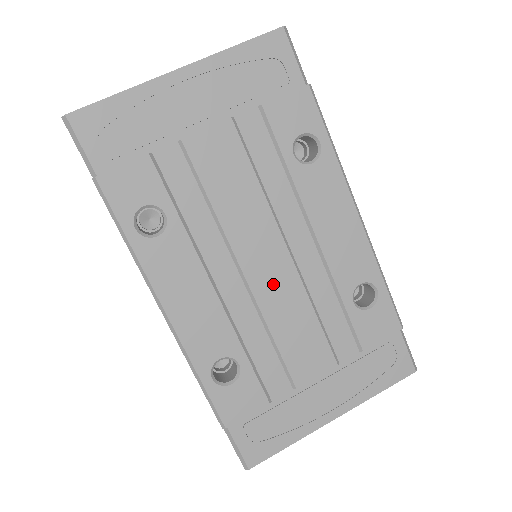
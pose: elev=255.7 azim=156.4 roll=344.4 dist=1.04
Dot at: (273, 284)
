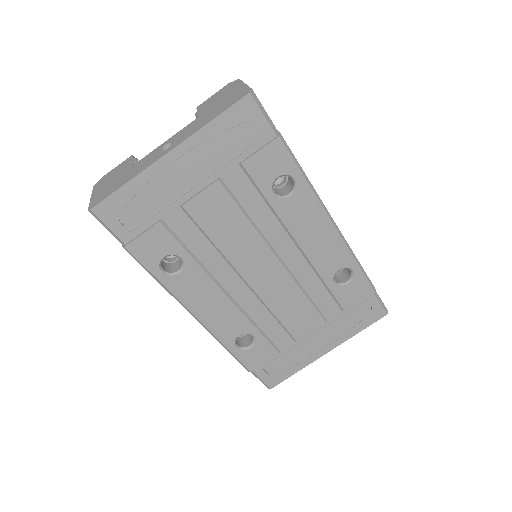
Dot at: (271, 284)
